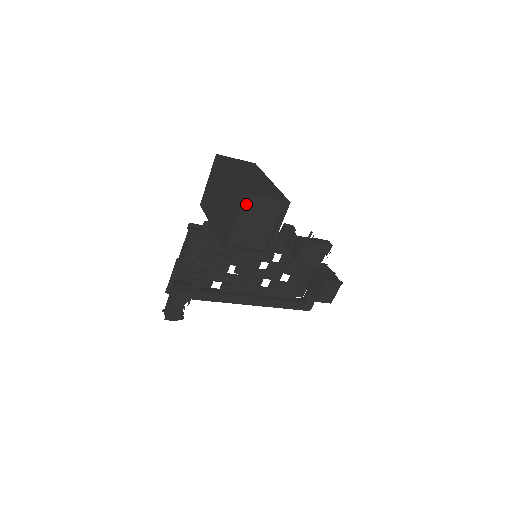
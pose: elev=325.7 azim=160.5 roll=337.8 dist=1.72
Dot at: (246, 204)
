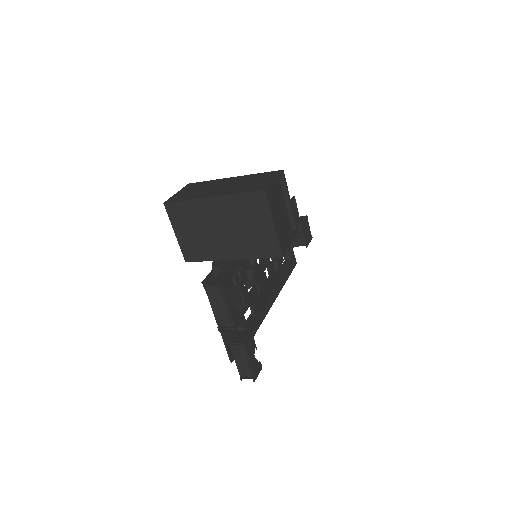
Dot at: occluded
